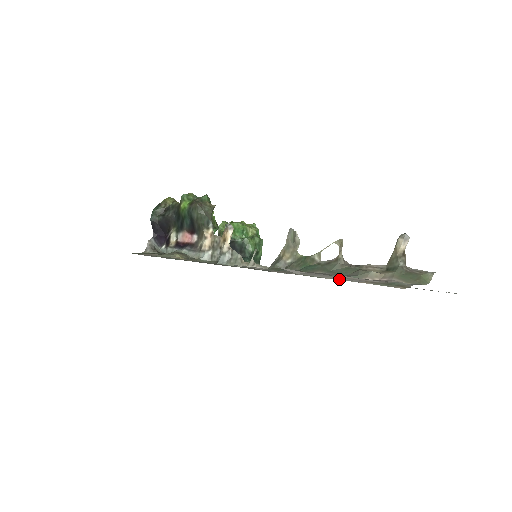
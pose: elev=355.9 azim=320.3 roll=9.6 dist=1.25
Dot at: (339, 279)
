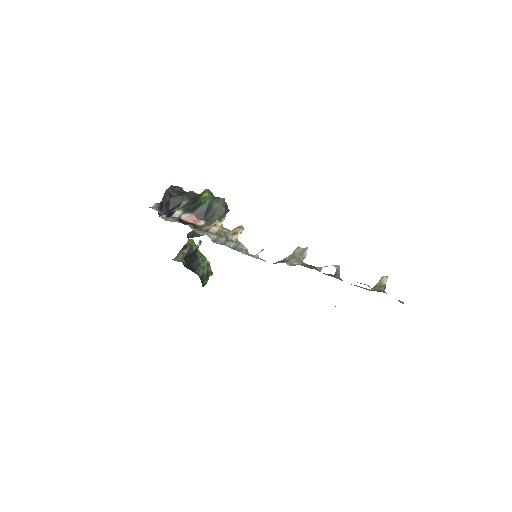
Dot at: occluded
